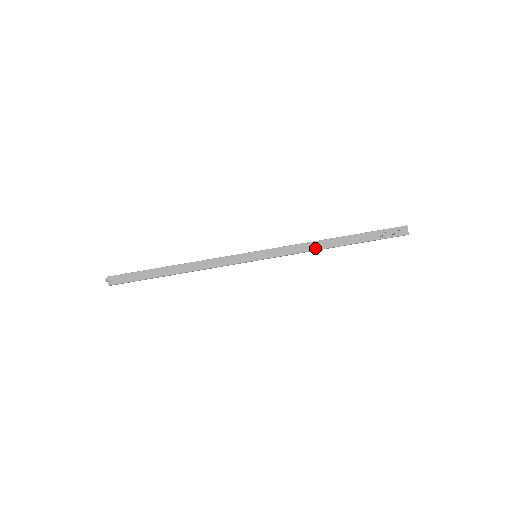
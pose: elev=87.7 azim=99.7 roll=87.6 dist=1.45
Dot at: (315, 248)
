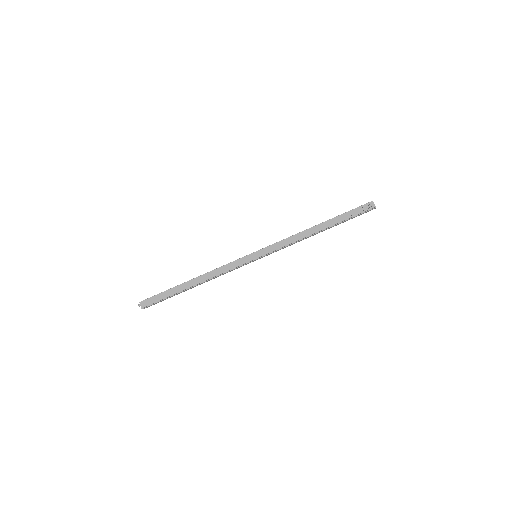
Dot at: (302, 237)
